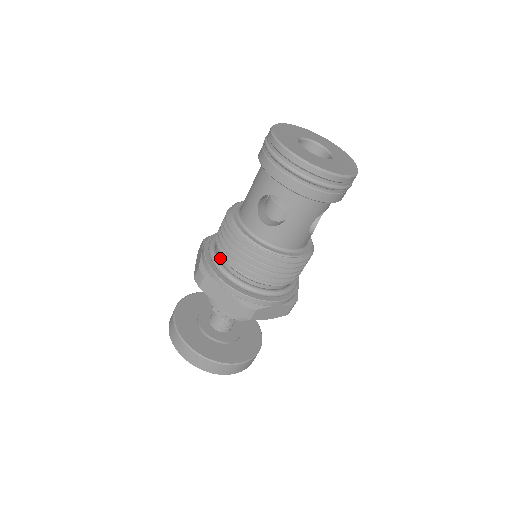
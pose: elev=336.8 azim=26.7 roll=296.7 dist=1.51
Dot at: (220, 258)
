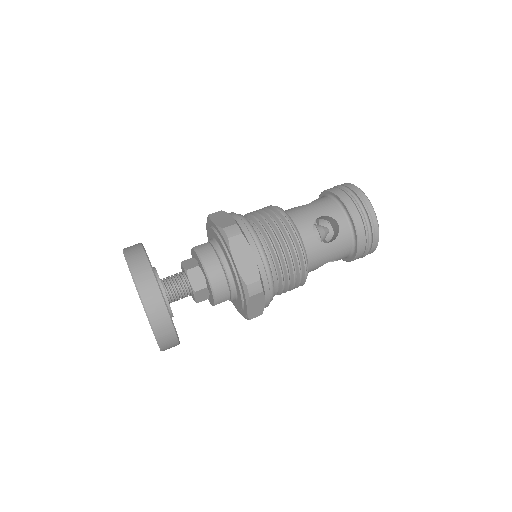
Dot at: occluded
